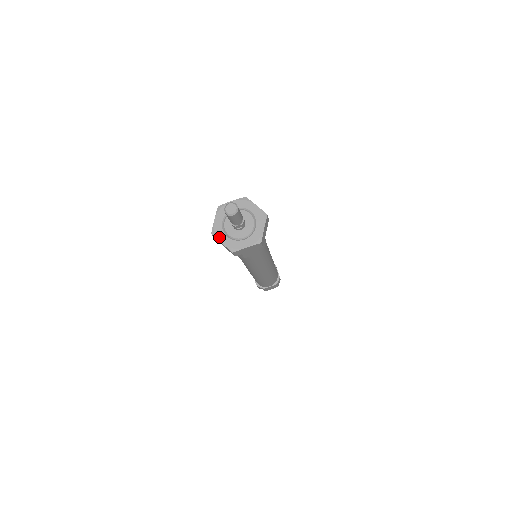
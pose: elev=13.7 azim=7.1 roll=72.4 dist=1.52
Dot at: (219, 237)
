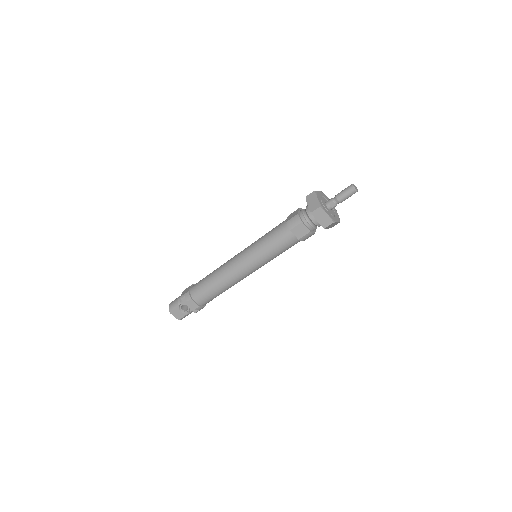
Dot at: (318, 196)
